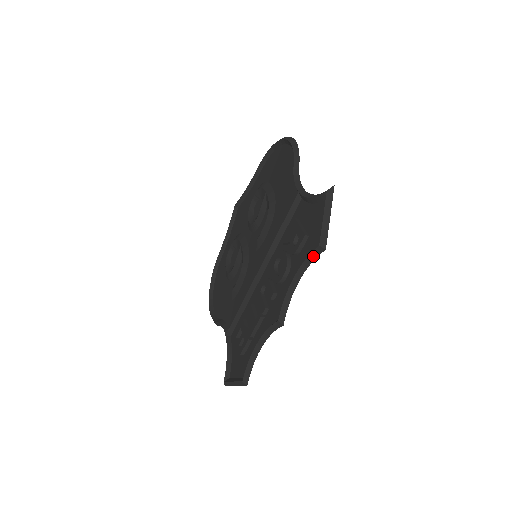
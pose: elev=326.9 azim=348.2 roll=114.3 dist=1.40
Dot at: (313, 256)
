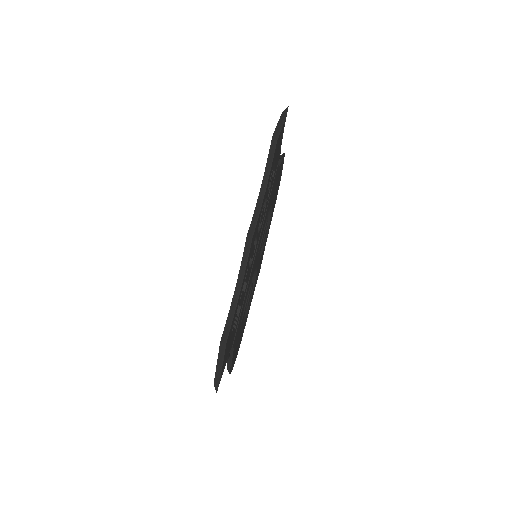
Dot at: (271, 154)
